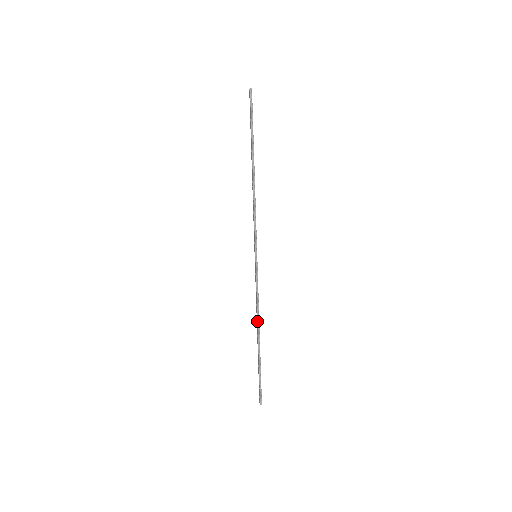
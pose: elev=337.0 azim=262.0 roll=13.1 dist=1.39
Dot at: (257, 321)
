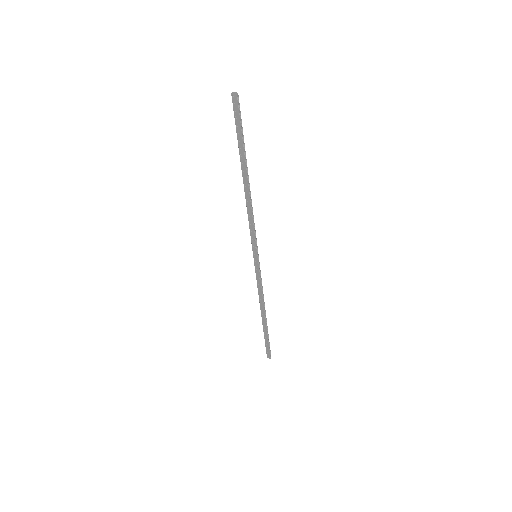
Dot at: (263, 306)
